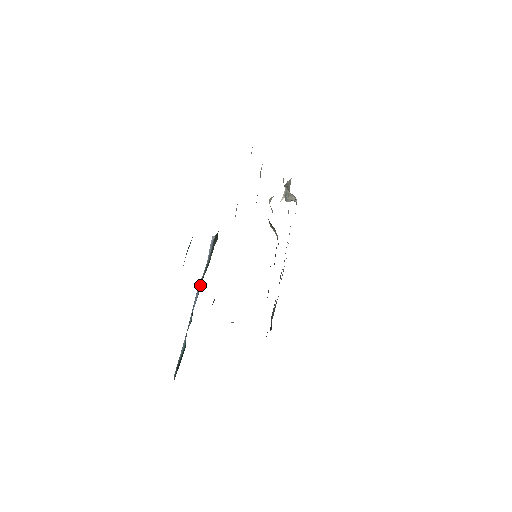
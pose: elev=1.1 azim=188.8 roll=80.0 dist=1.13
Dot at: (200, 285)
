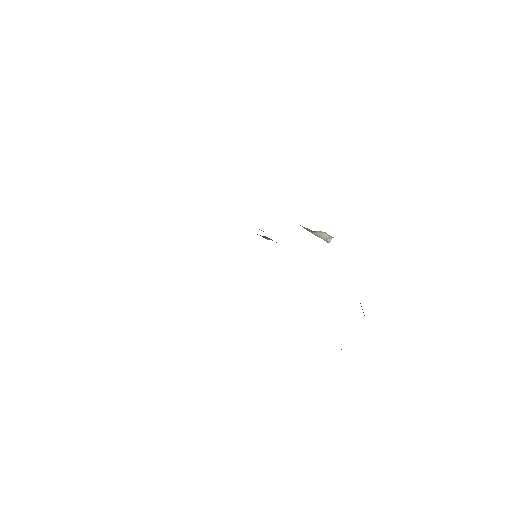
Dot at: occluded
